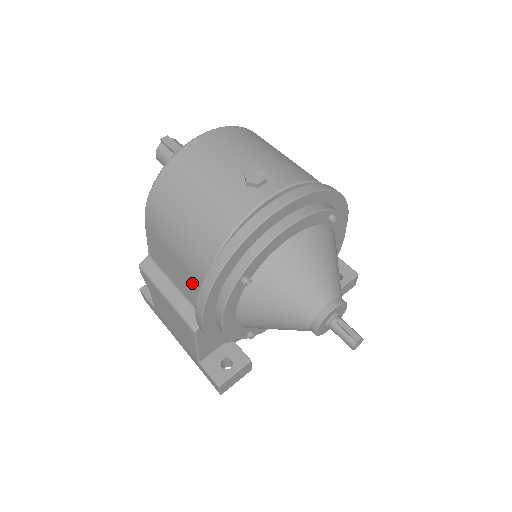
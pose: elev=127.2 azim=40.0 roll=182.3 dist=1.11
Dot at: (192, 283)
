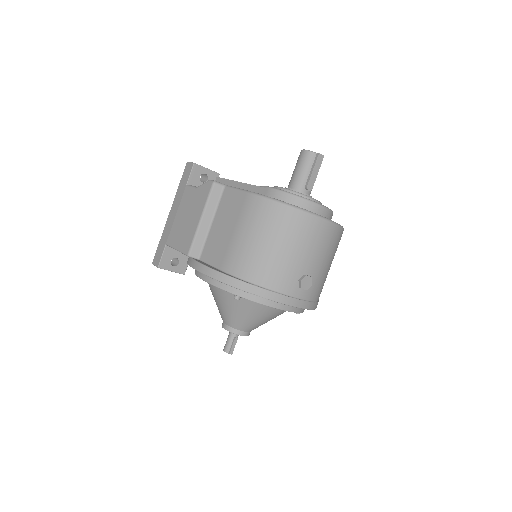
Dot at: (220, 252)
